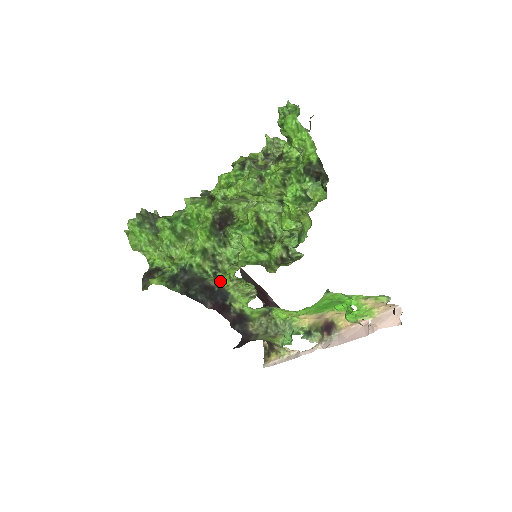
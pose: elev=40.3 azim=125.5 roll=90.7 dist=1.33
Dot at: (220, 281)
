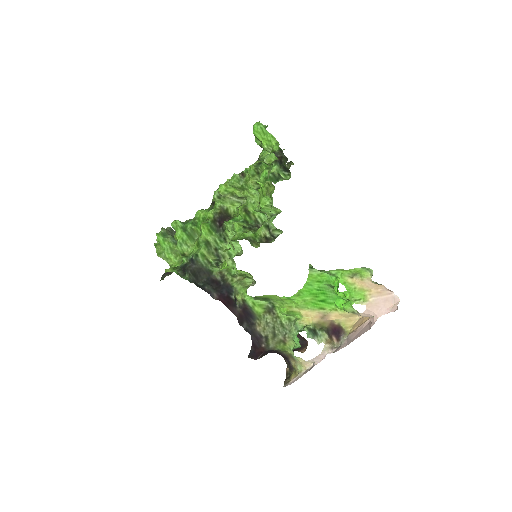
Dot at: occluded
